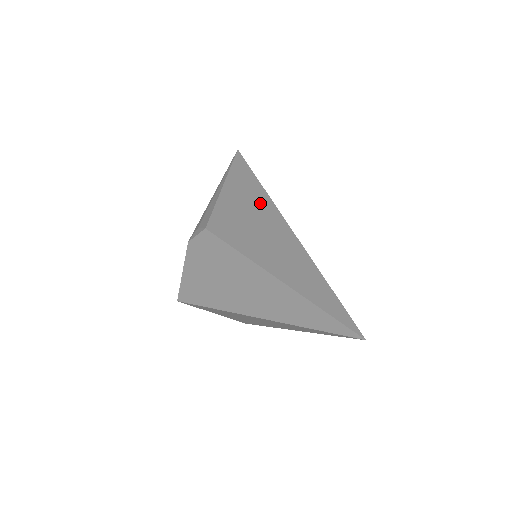
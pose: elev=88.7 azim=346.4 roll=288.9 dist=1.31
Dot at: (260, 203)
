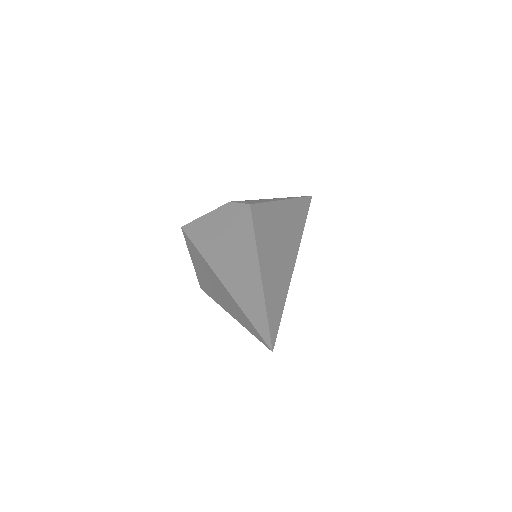
Dot at: (294, 231)
